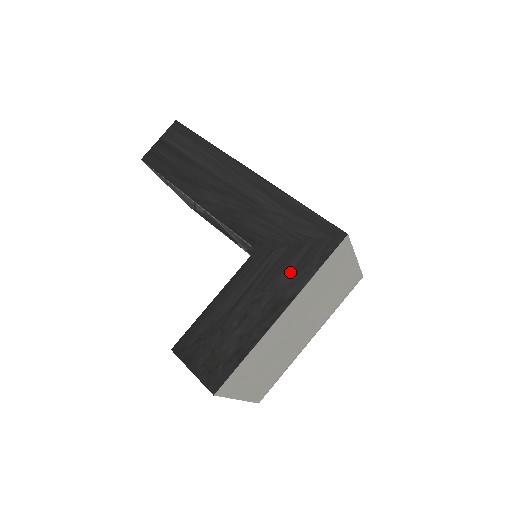
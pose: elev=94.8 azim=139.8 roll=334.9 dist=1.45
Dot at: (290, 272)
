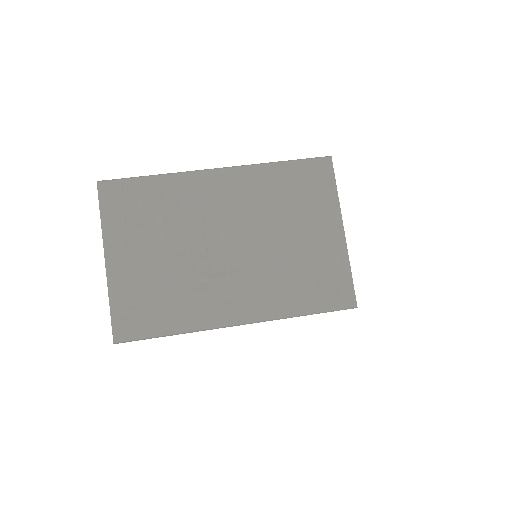
Dot at: occluded
